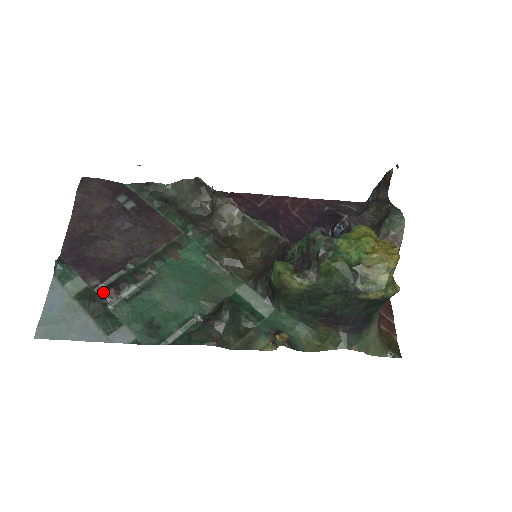
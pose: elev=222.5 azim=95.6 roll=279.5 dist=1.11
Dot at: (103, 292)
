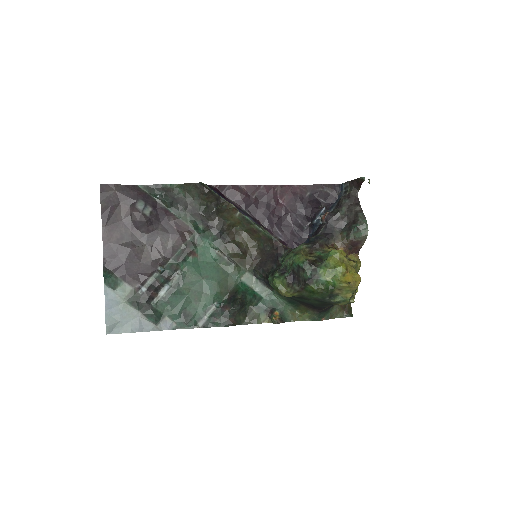
Dot at: (146, 294)
